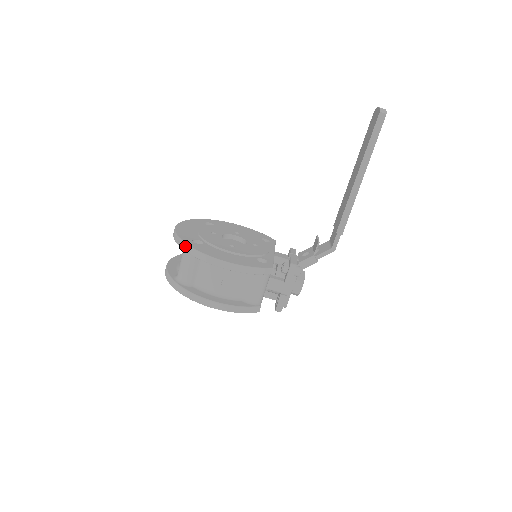
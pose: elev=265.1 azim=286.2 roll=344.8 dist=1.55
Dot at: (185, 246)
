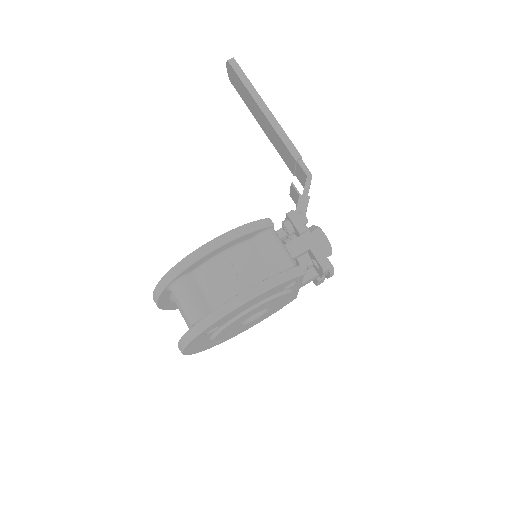
Dot at: (166, 277)
